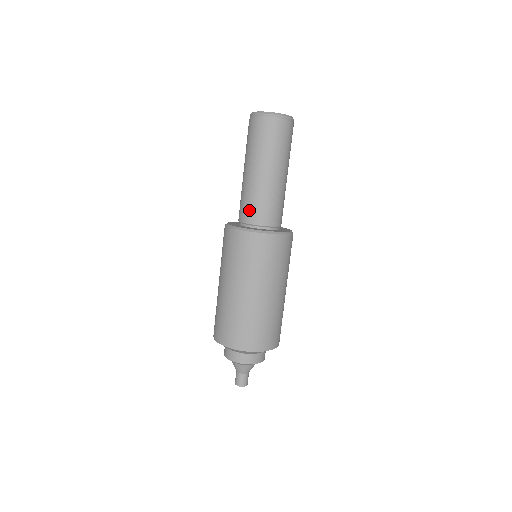
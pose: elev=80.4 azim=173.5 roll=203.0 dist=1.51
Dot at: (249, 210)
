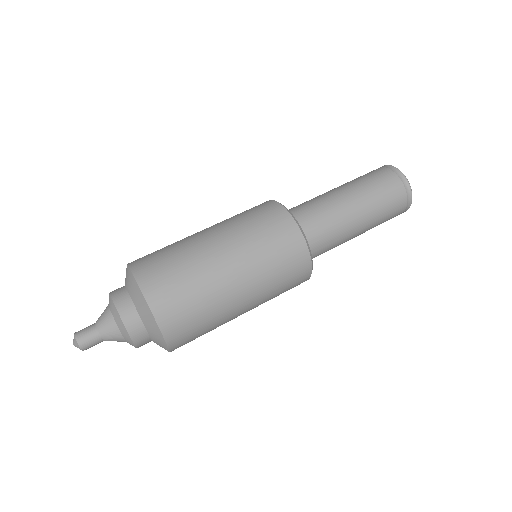
Dot at: (308, 212)
